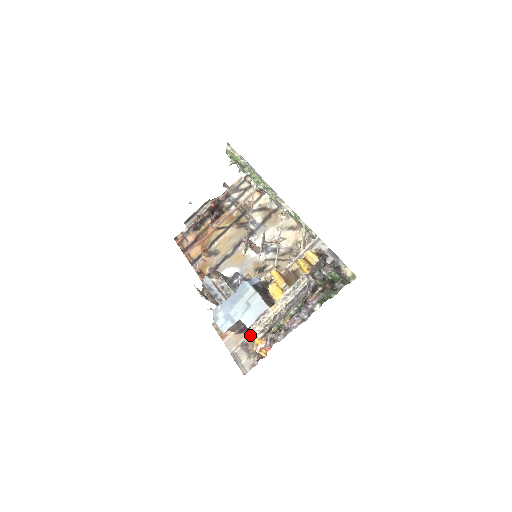
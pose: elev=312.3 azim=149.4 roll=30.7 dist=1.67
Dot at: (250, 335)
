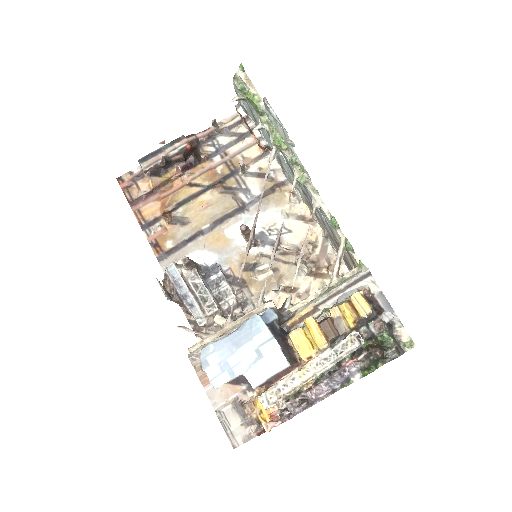
Dot at: (249, 391)
